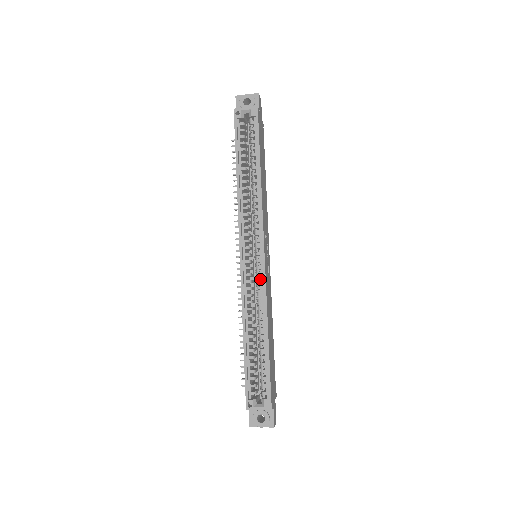
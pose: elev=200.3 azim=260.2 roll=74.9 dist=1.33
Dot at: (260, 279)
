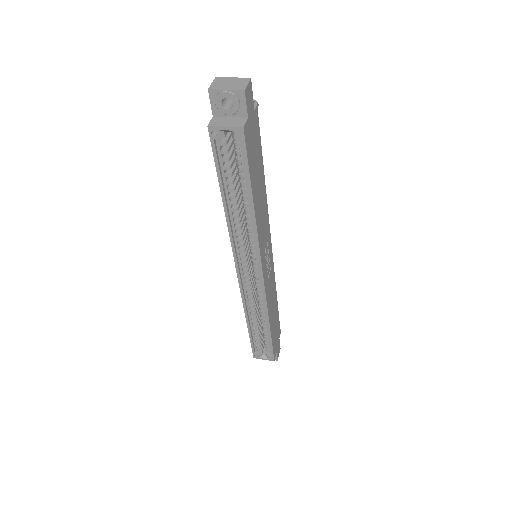
Dot at: occluded
